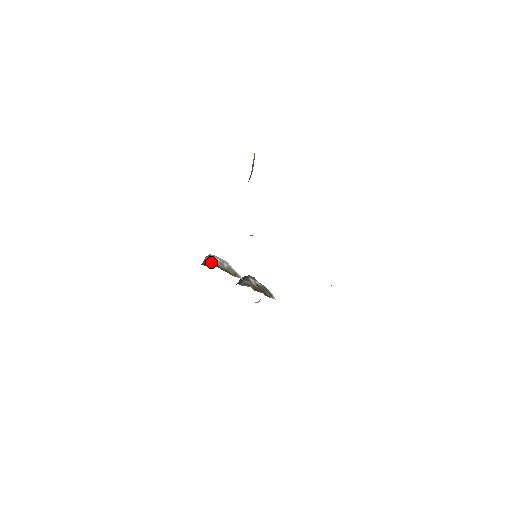
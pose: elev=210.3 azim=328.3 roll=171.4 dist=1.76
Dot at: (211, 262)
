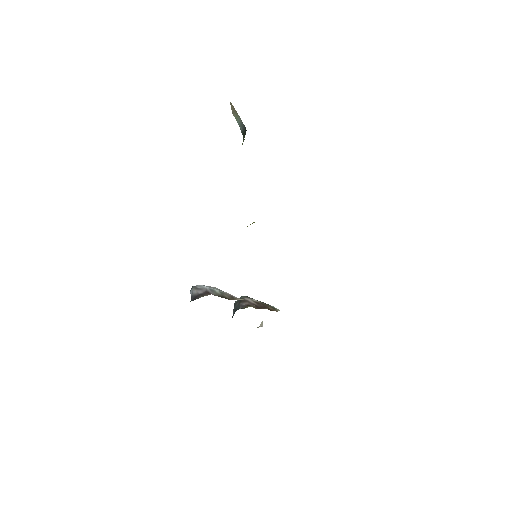
Dot at: (201, 293)
